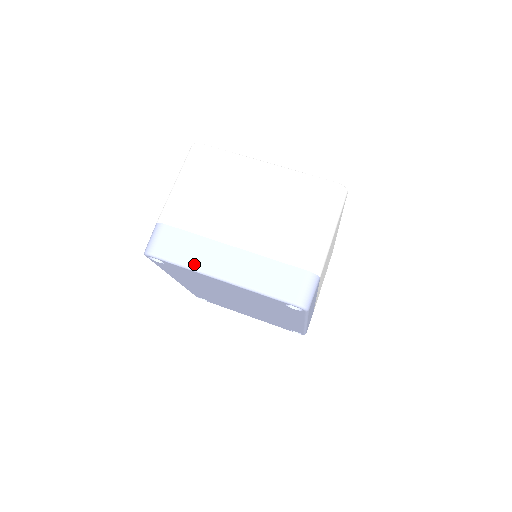
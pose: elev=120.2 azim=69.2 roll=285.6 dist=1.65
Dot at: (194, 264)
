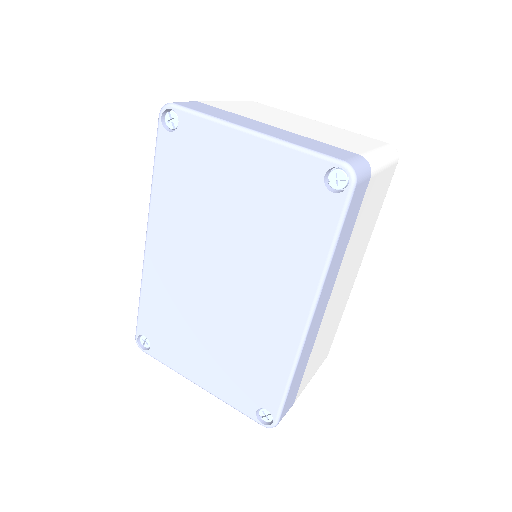
Dot at: (221, 117)
